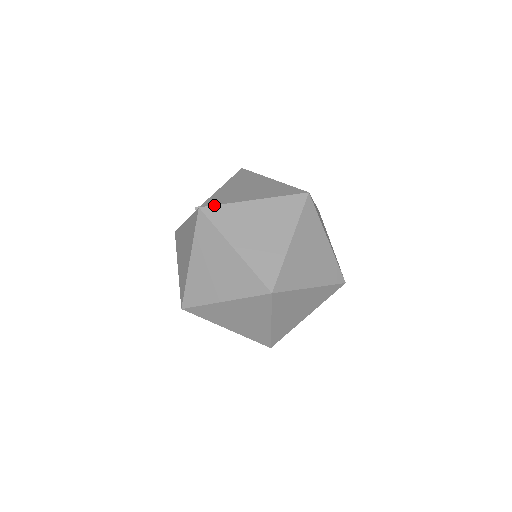
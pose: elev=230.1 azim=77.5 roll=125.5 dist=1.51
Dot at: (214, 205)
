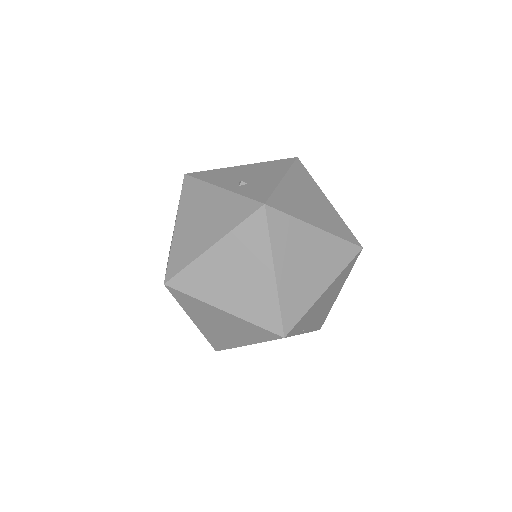
Dot at: (280, 210)
